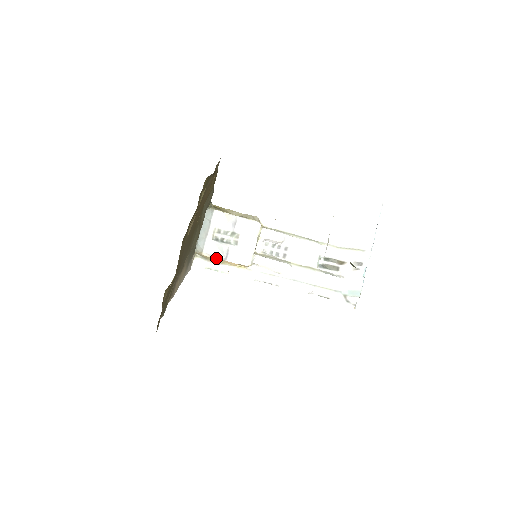
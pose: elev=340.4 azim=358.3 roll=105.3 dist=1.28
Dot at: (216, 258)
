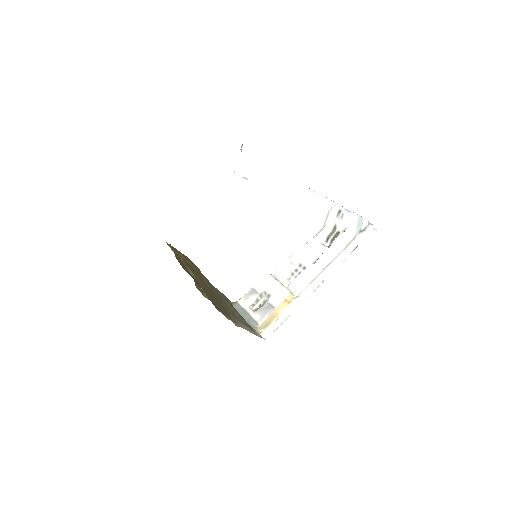
Dot at: (269, 316)
